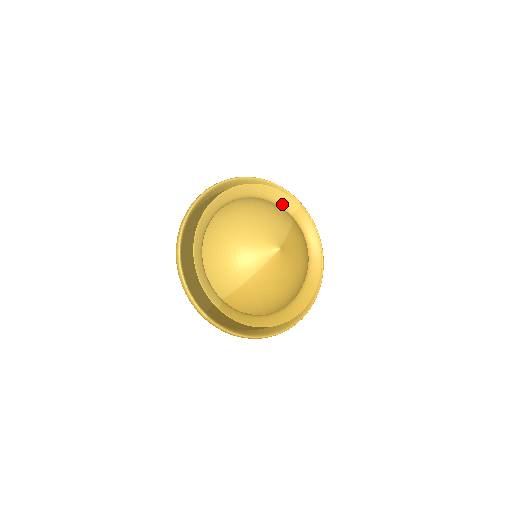
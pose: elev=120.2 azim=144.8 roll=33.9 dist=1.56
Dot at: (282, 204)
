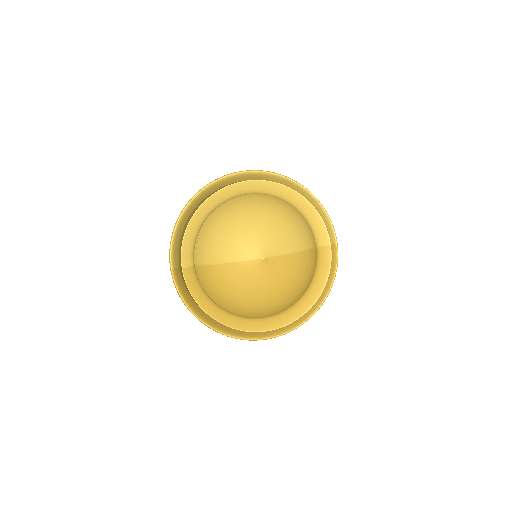
Dot at: (315, 231)
